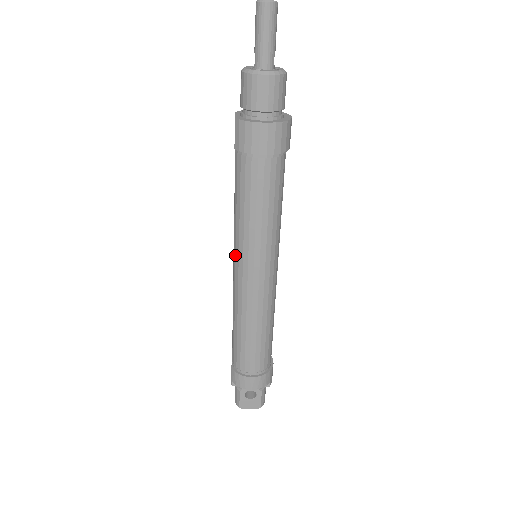
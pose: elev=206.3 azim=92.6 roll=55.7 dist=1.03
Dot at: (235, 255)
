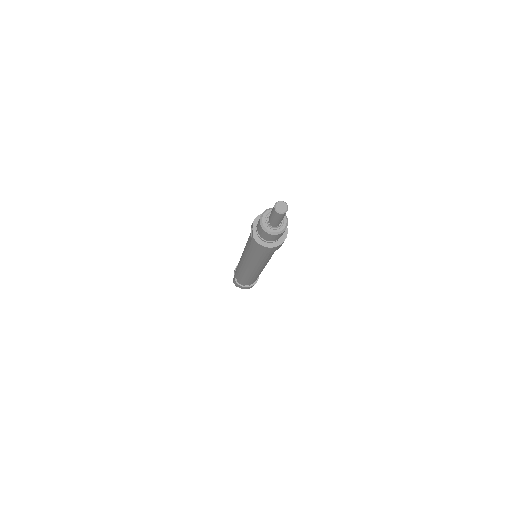
Dot at: (244, 260)
